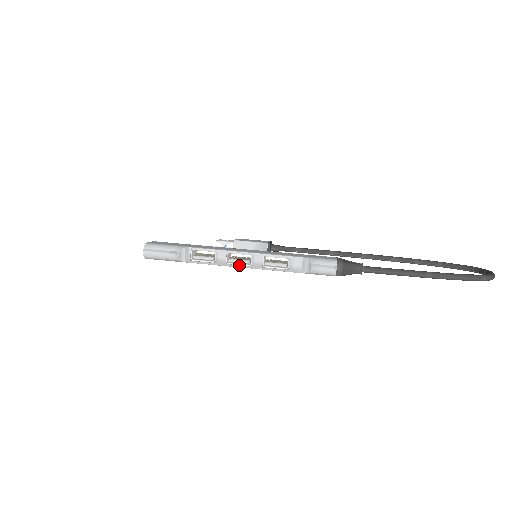
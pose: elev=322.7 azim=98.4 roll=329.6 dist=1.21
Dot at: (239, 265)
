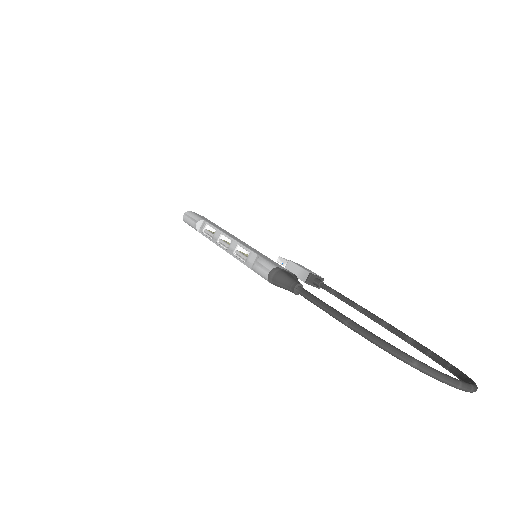
Dot at: (222, 246)
